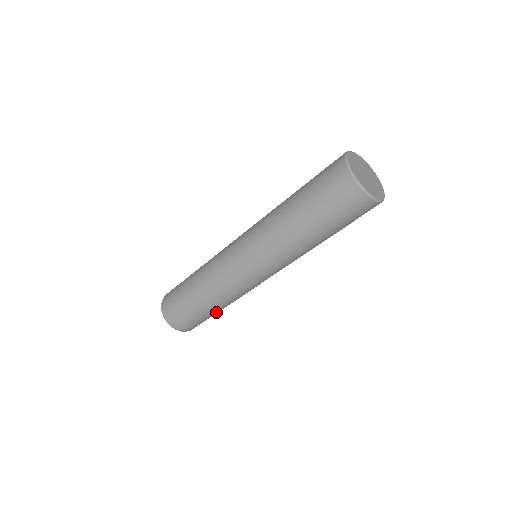
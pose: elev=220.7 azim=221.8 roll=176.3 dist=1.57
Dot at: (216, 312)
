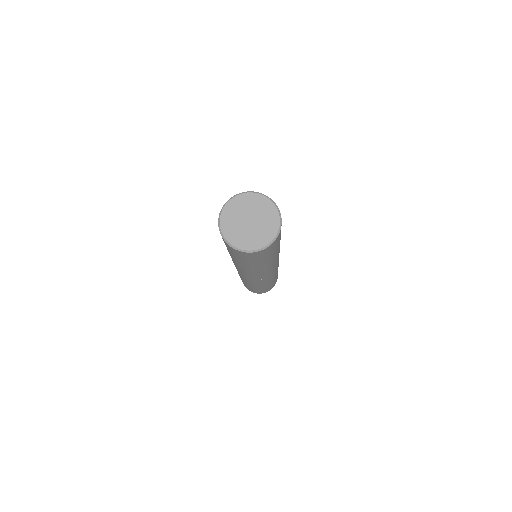
Dot at: (260, 288)
